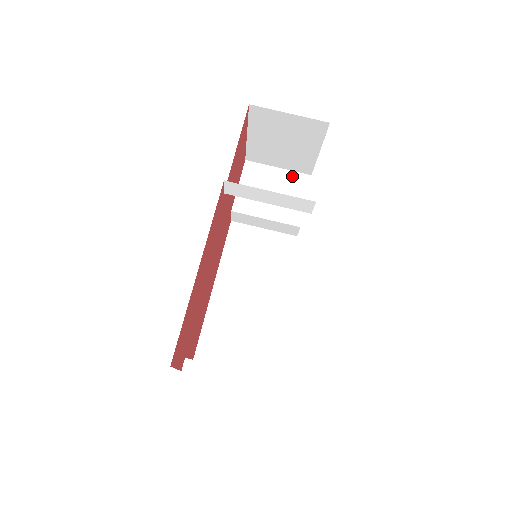
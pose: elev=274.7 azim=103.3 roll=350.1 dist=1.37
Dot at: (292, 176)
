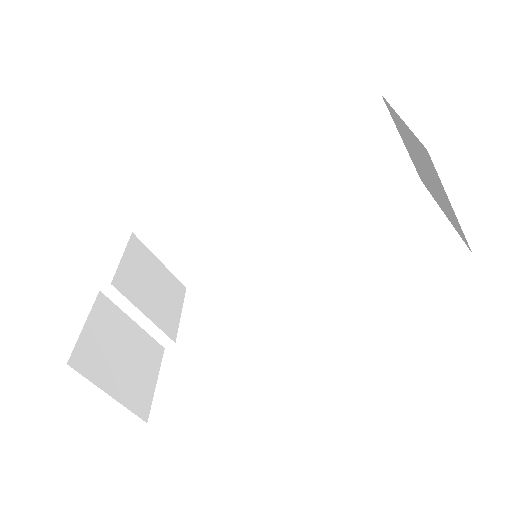
Dot at: (402, 163)
